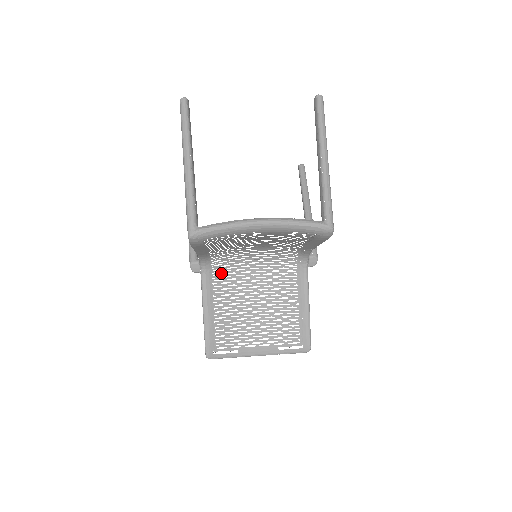
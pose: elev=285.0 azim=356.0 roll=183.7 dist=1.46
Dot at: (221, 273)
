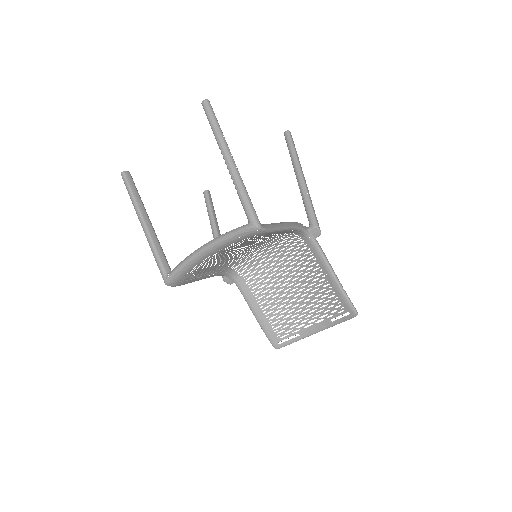
Dot at: (251, 275)
